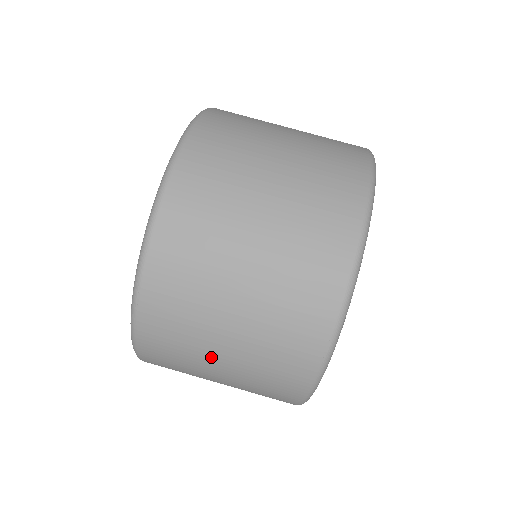
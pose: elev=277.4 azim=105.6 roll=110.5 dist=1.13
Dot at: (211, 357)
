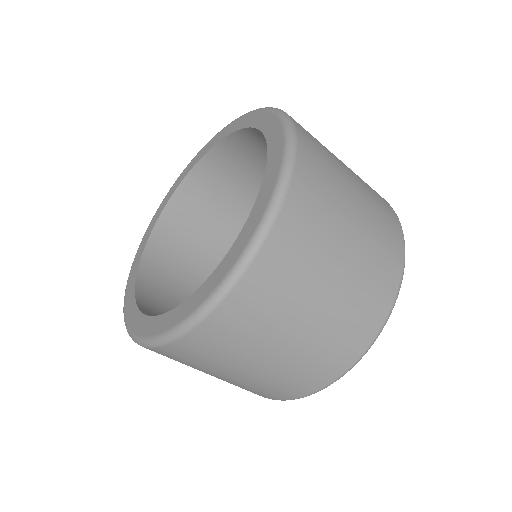
Dot at: occluded
